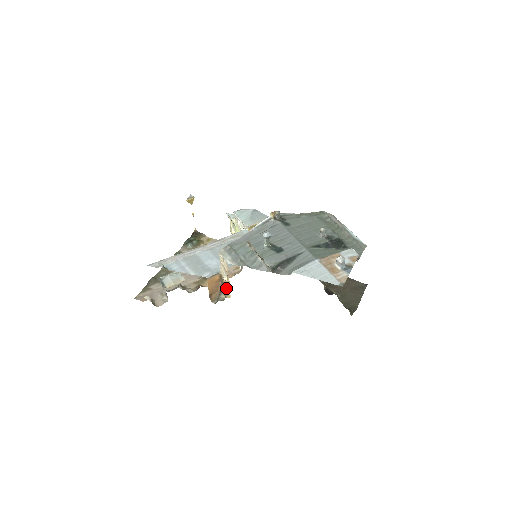
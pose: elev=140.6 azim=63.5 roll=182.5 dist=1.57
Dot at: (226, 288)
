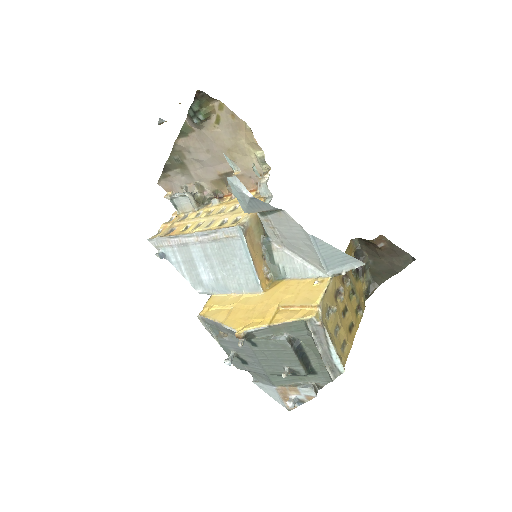
Dot at: occluded
